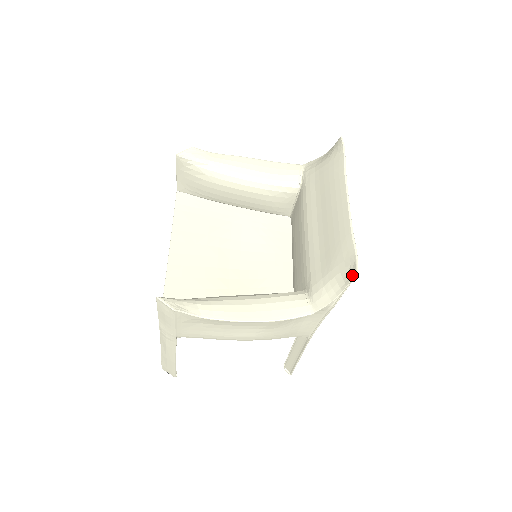
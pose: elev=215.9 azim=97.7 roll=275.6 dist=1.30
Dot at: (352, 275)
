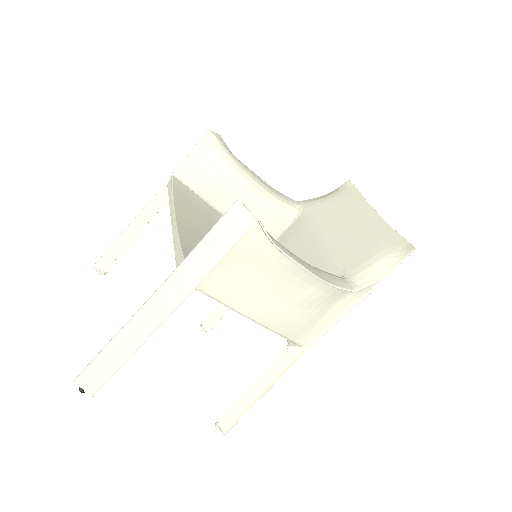
Dot at: (408, 252)
